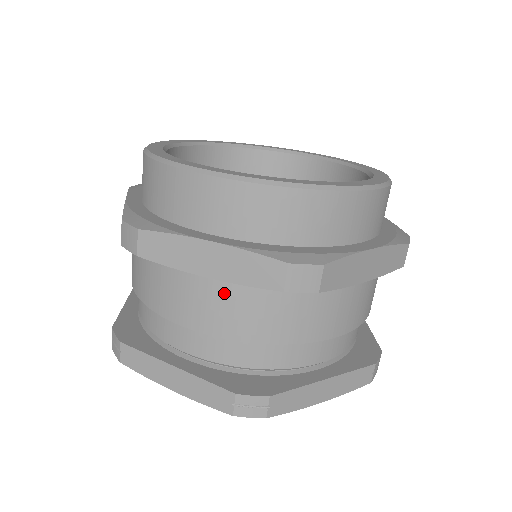
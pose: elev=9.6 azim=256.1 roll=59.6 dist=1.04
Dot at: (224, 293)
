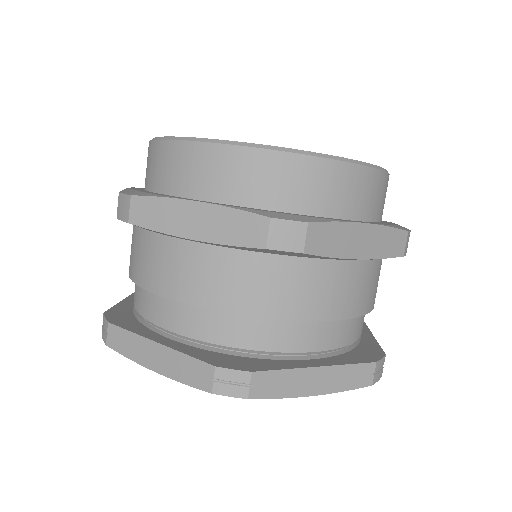
Dot at: (209, 259)
